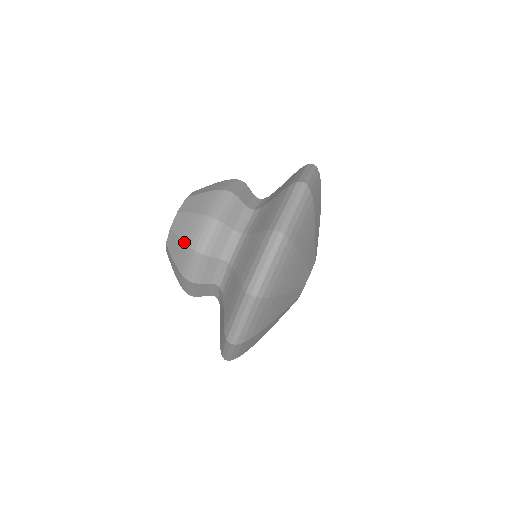
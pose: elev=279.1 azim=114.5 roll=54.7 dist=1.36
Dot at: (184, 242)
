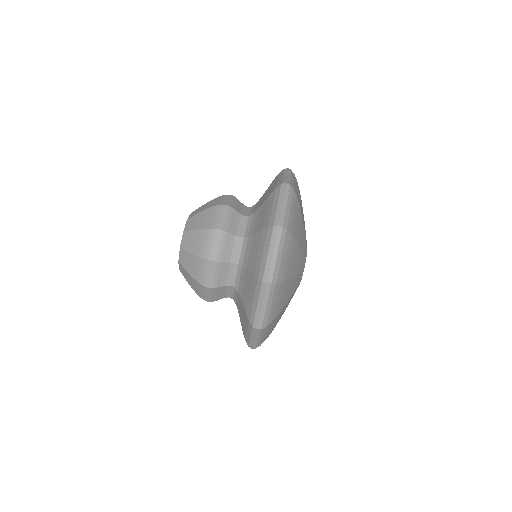
Dot at: (197, 255)
